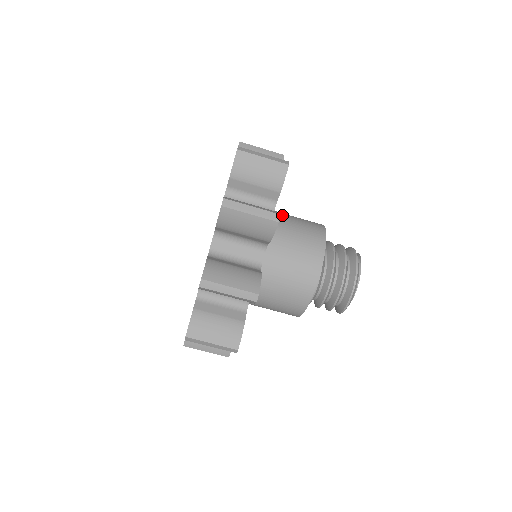
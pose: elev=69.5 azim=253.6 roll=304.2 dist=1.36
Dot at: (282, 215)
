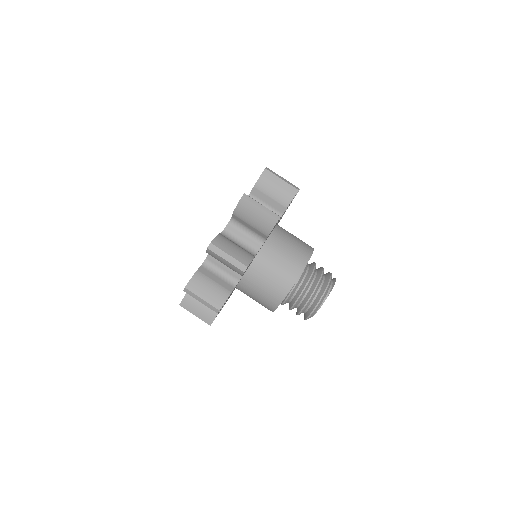
Dot at: (278, 240)
